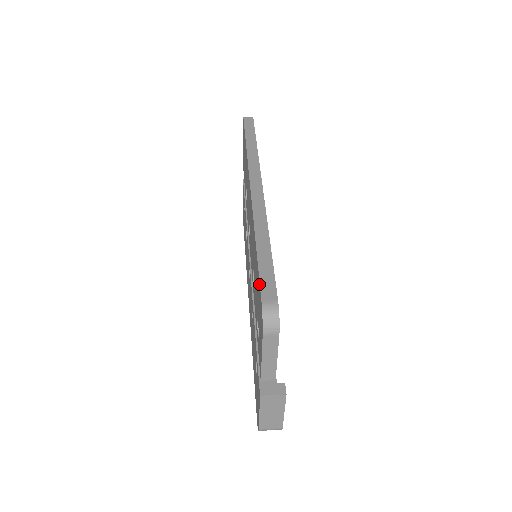
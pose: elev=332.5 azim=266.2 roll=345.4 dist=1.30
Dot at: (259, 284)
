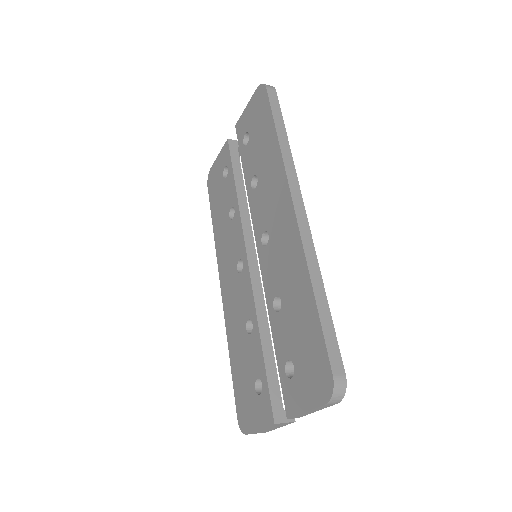
Dot at: (325, 350)
